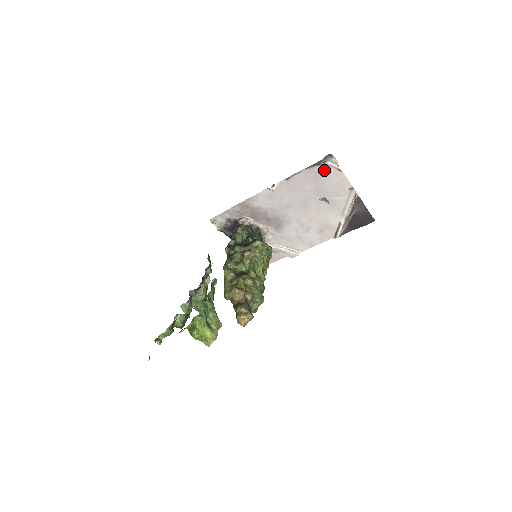
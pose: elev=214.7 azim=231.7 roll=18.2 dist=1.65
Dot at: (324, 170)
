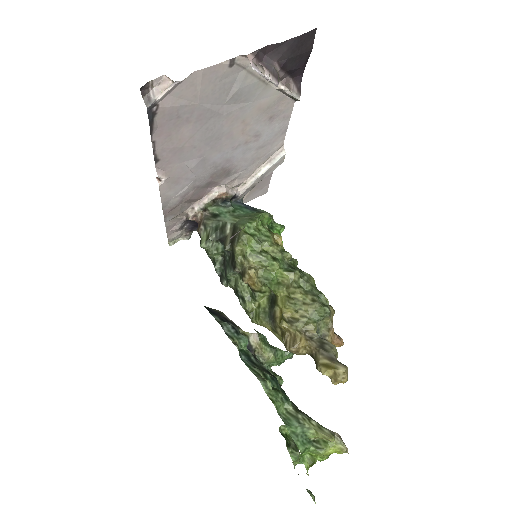
Dot at: (169, 106)
